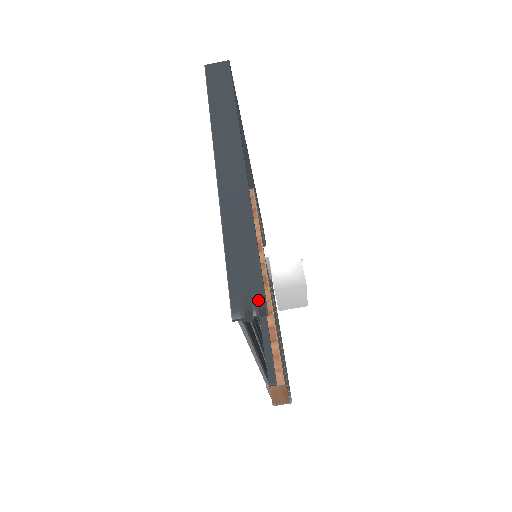
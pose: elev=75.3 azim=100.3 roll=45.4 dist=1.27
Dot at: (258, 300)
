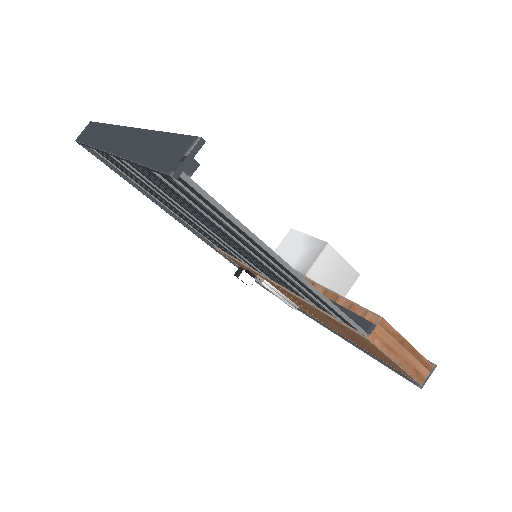
Dot at: (186, 144)
